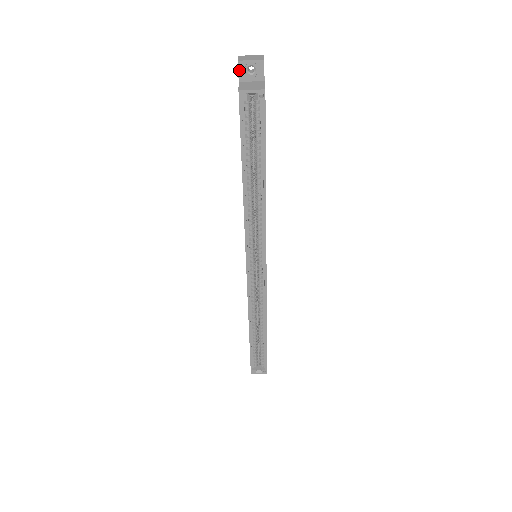
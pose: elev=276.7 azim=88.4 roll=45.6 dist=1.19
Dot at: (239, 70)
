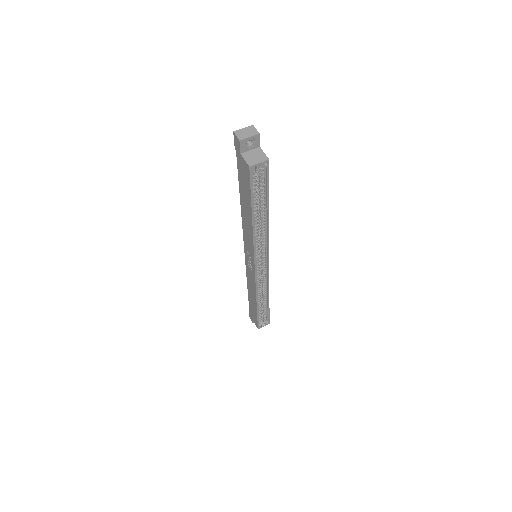
Dot at: (240, 146)
